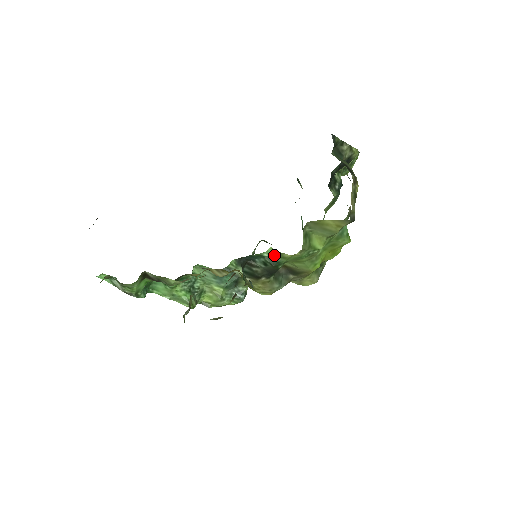
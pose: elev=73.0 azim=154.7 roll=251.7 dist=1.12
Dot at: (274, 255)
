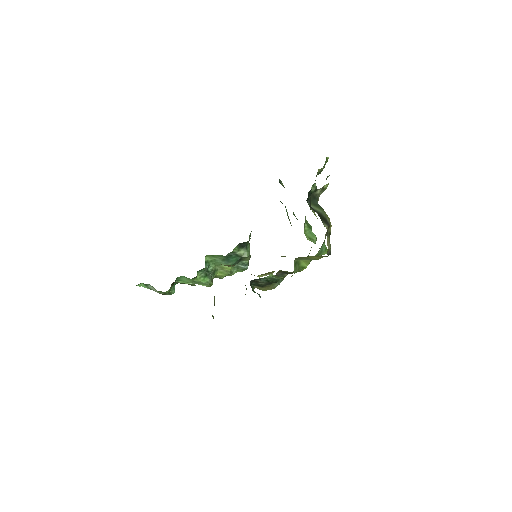
Dot at: (273, 277)
